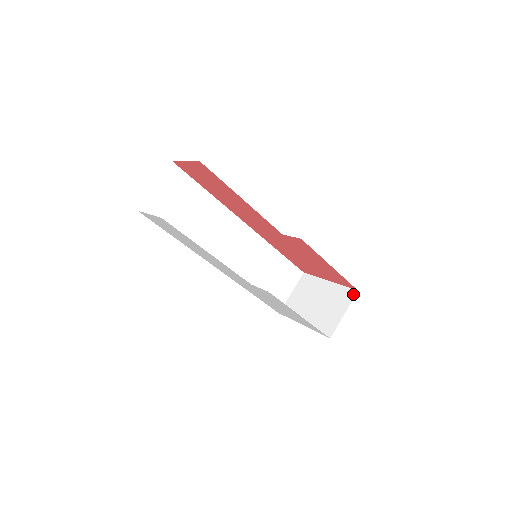
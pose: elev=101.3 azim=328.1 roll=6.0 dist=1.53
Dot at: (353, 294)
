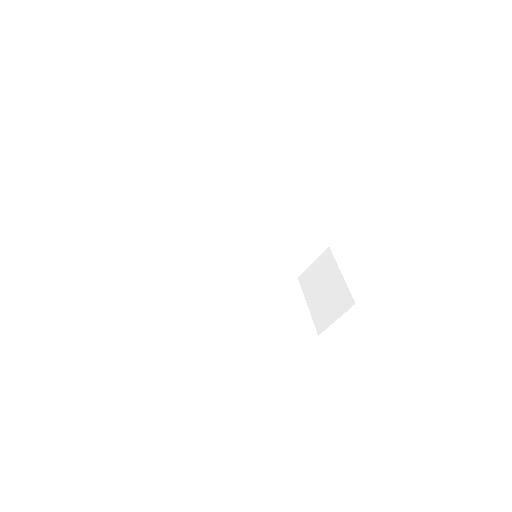
Dot at: (350, 304)
